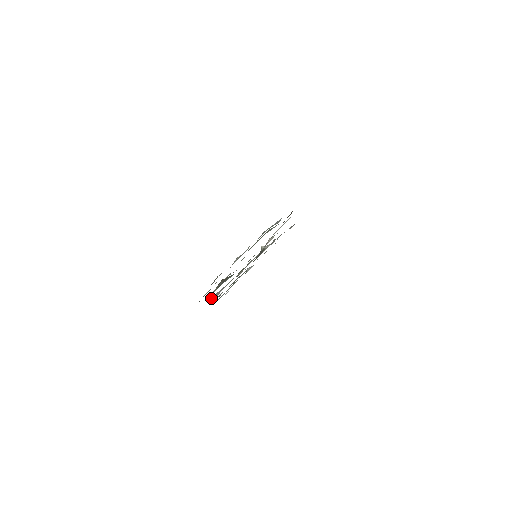
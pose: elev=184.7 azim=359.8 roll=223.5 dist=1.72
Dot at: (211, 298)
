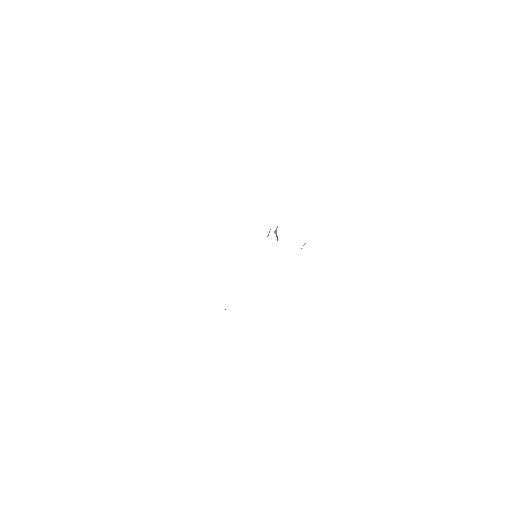
Dot at: occluded
